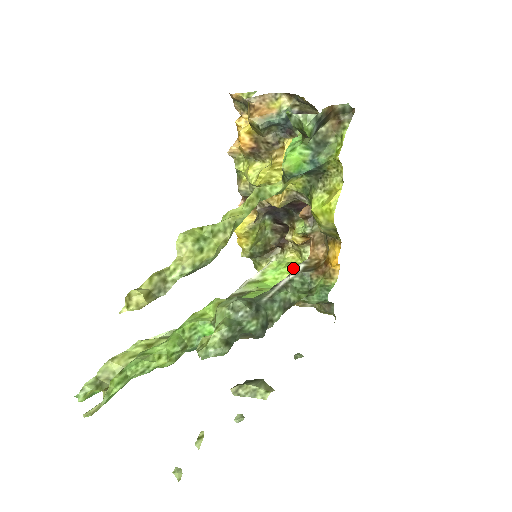
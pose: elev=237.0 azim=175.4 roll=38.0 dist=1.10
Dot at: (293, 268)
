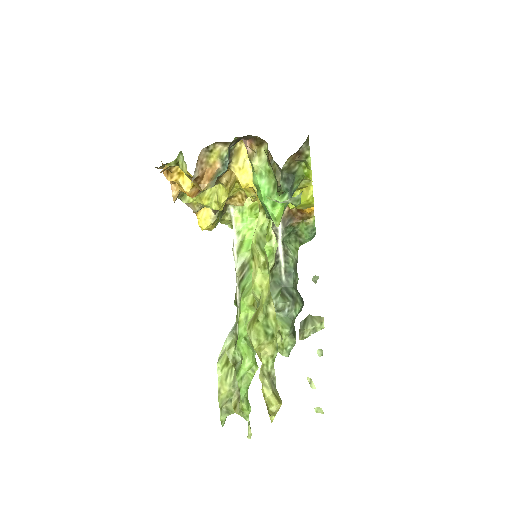
Dot at: (274, 228)
